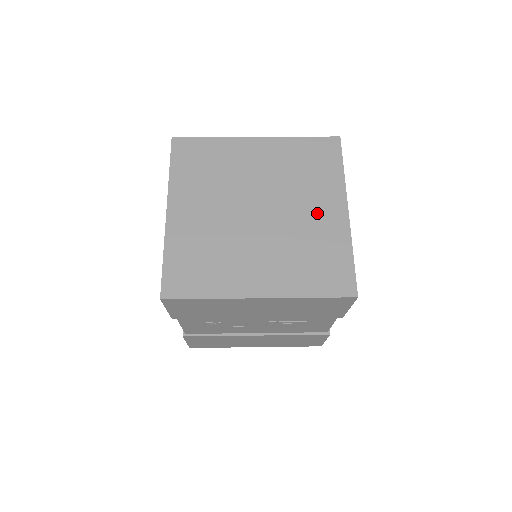
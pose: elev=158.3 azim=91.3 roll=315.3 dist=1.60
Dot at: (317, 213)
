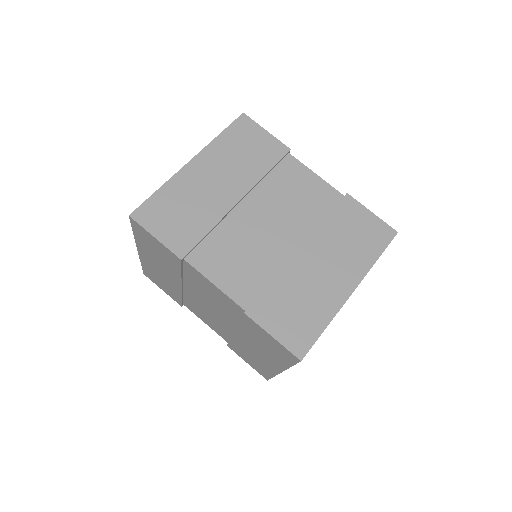
Dot at: occluded
